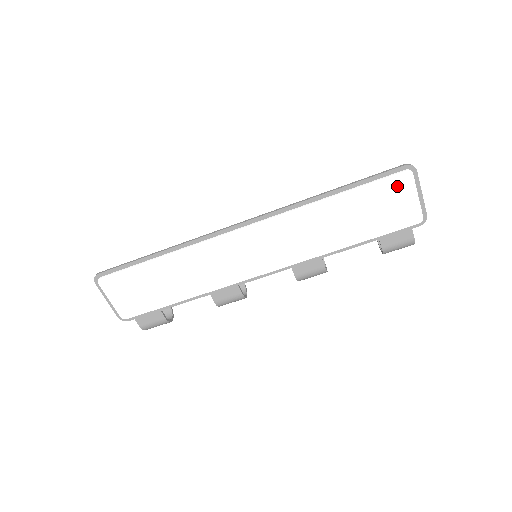
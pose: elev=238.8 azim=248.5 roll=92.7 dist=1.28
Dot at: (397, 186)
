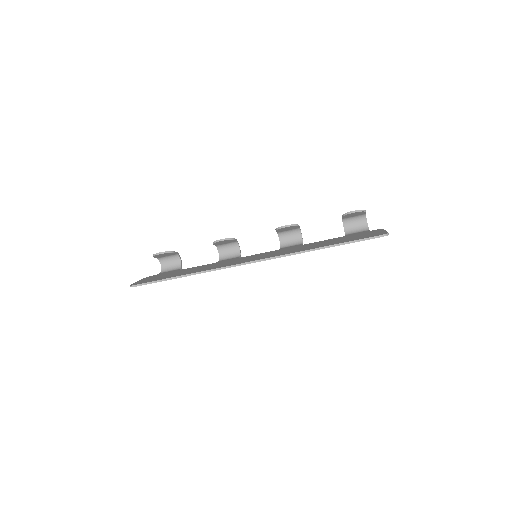
Dot at: occluded
